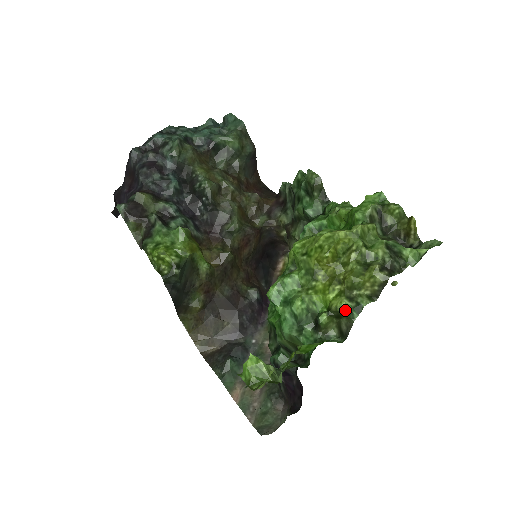
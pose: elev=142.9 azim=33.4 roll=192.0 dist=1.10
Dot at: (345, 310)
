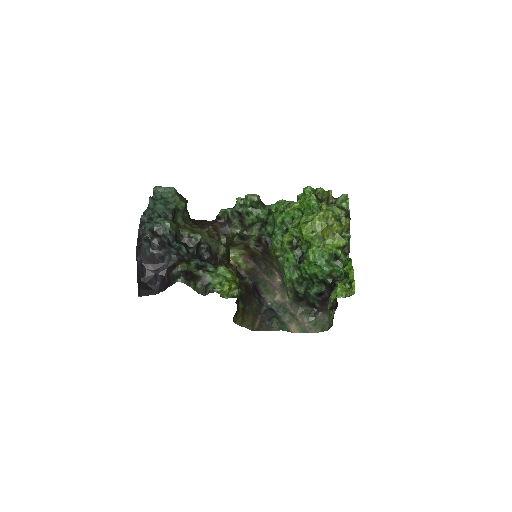
Dot at: (347, 243)
